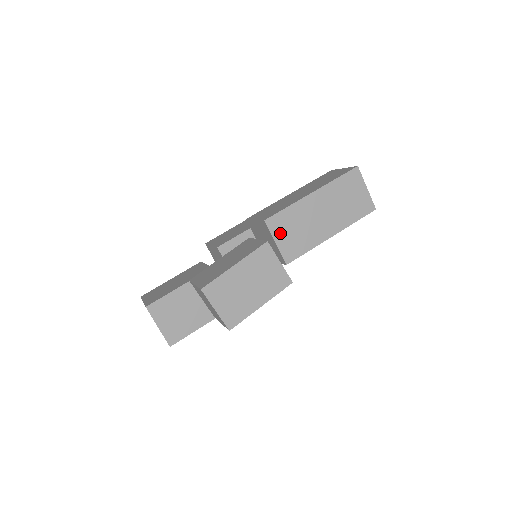
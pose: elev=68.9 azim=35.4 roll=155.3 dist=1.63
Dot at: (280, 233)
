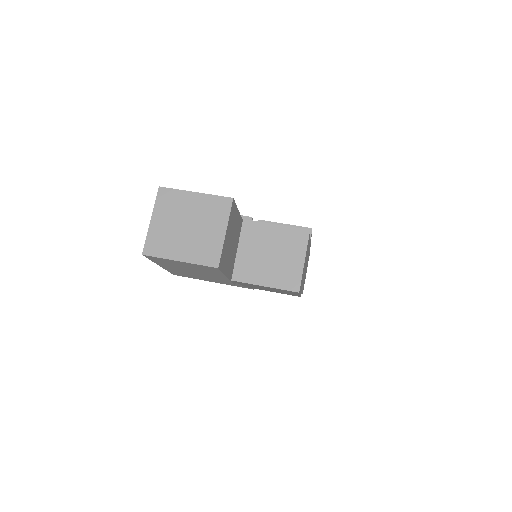
Dot at: occluded
